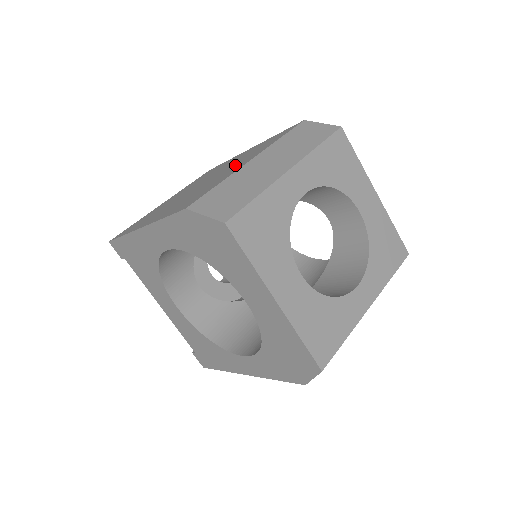
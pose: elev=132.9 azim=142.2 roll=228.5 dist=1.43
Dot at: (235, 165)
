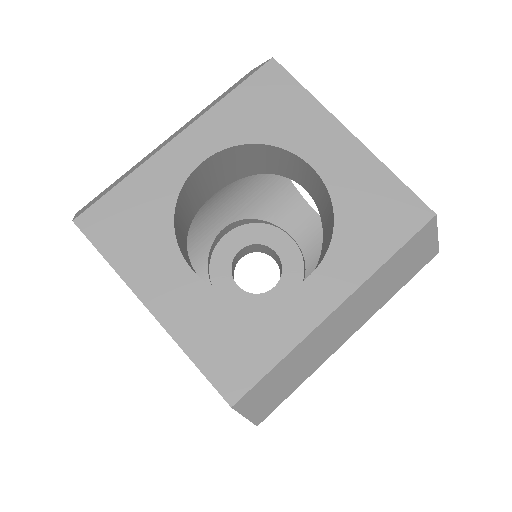
Dot at: occluded
